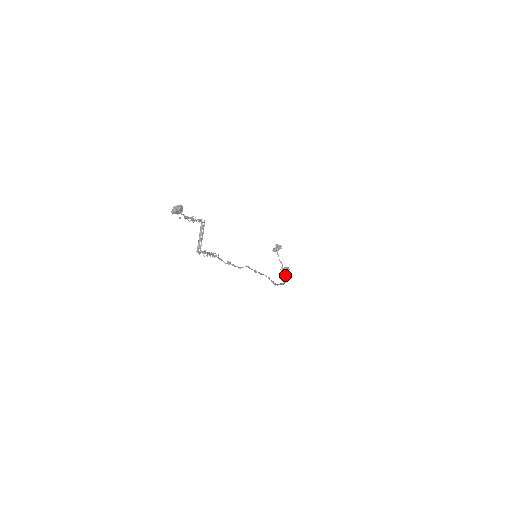
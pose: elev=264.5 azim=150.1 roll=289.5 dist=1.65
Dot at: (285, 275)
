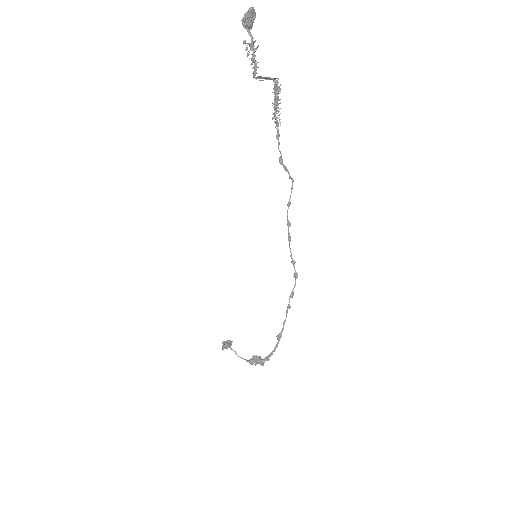
Dot at: (261, 358)
